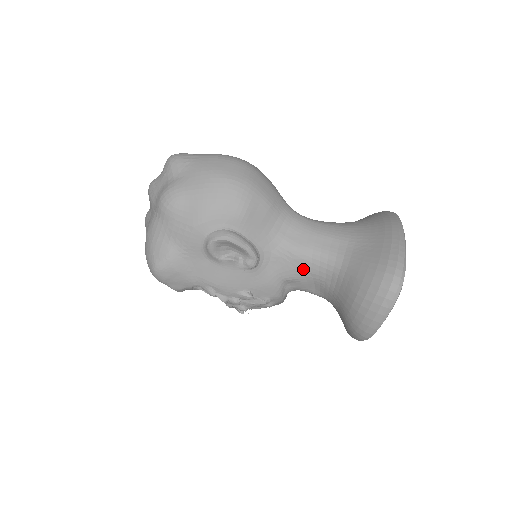
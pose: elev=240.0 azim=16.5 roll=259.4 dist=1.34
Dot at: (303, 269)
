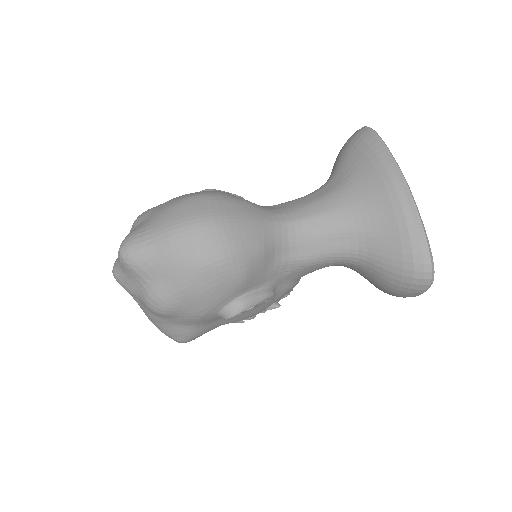
Dot at: (318, 268)
